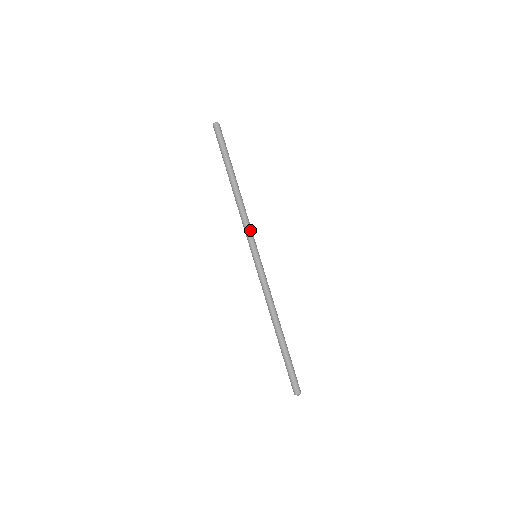
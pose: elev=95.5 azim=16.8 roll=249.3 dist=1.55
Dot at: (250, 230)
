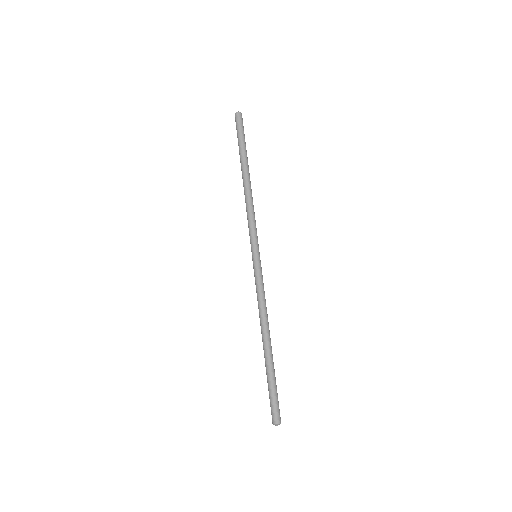
Dot at: (253, 226)
